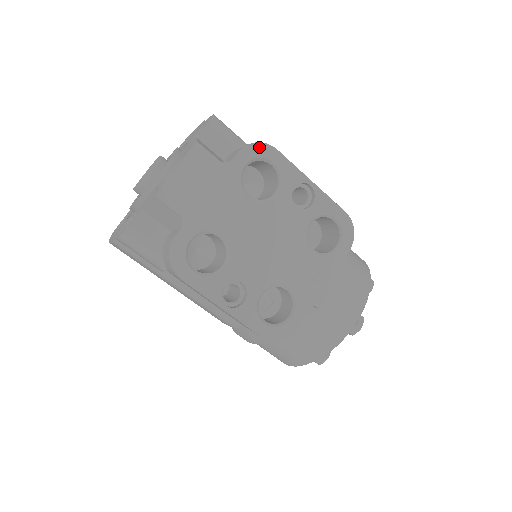
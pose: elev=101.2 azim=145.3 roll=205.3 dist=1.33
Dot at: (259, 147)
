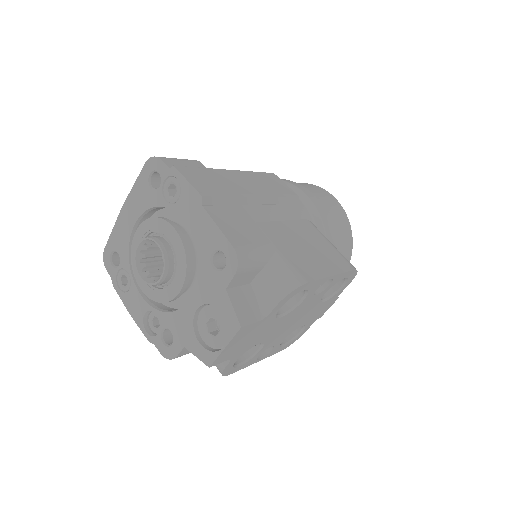
Dot at: (293, 292)
